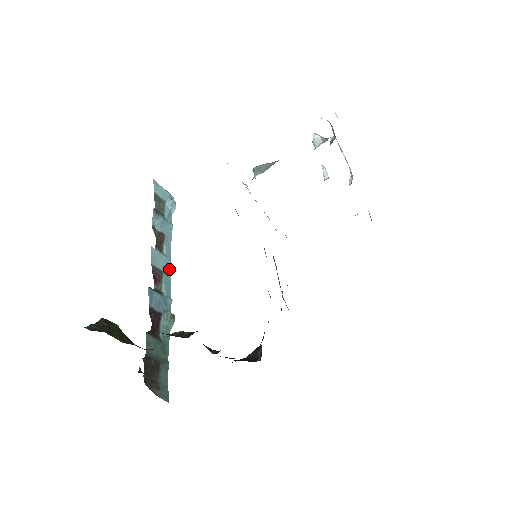
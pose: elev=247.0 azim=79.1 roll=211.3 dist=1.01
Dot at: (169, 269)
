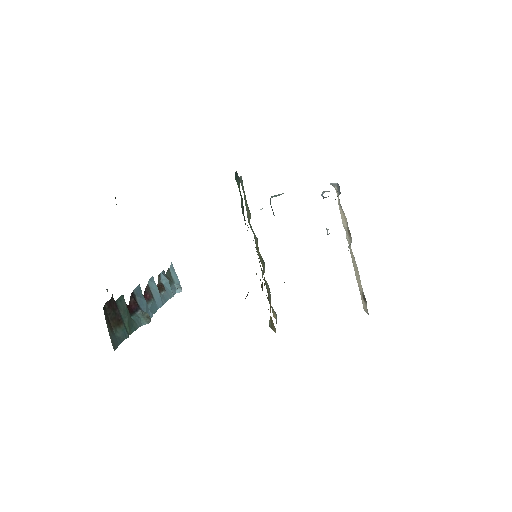
Dot at: (159, 305)
